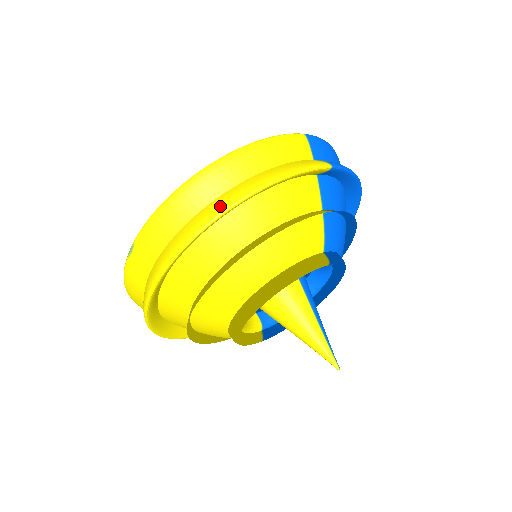
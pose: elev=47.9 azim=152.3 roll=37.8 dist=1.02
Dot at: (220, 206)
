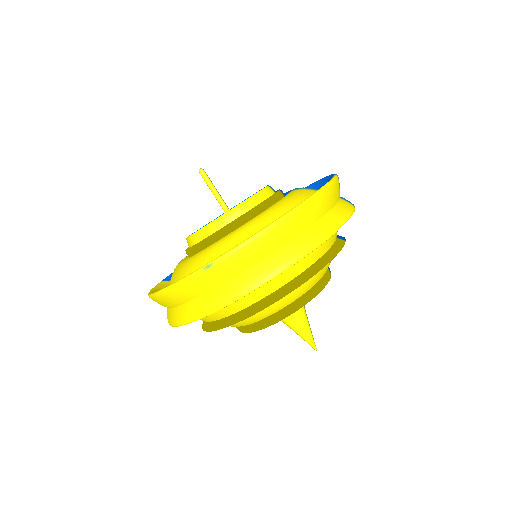
Dot at: (308, 245)
